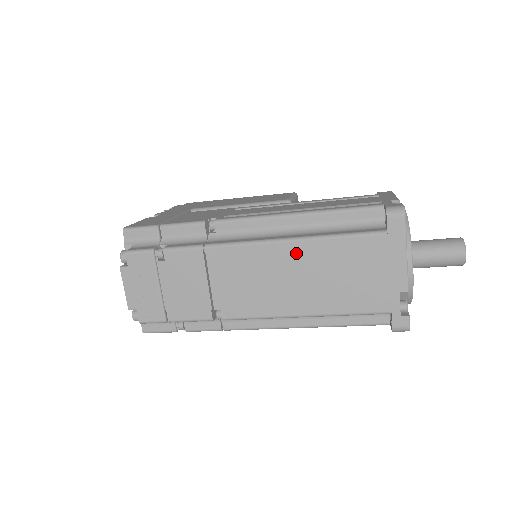
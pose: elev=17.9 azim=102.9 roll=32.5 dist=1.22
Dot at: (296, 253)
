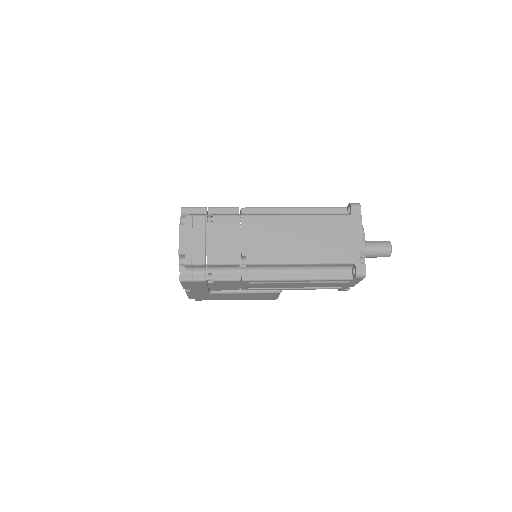
Dot at: (299, 223)
